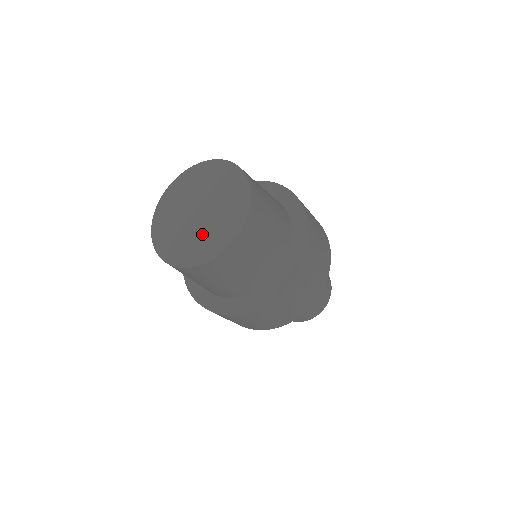
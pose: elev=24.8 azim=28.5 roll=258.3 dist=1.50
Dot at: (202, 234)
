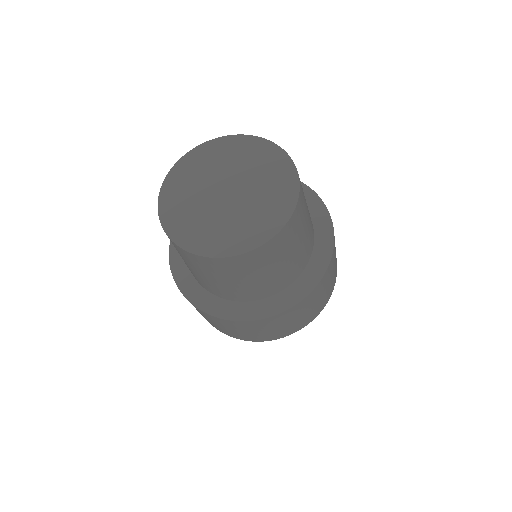
Dot at: (234, 219)
